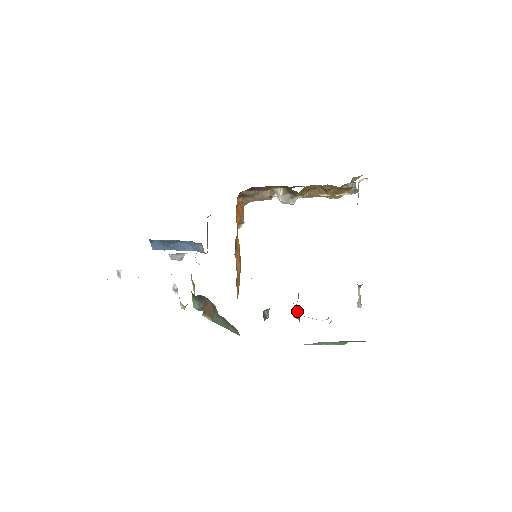
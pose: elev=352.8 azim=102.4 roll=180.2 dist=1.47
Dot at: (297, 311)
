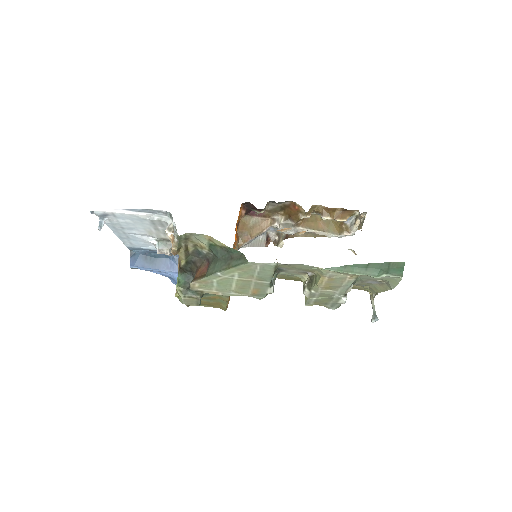
Dot at: (309, 281)
